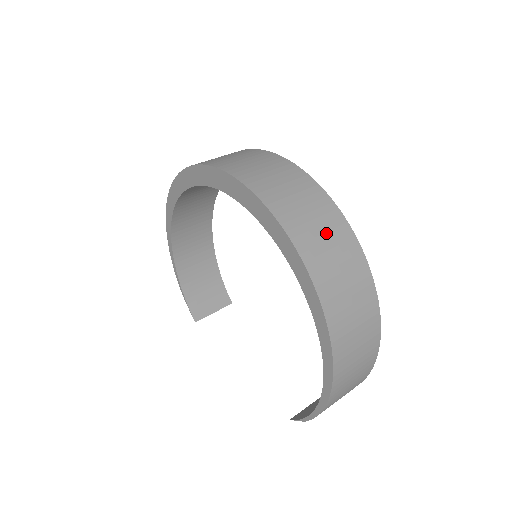
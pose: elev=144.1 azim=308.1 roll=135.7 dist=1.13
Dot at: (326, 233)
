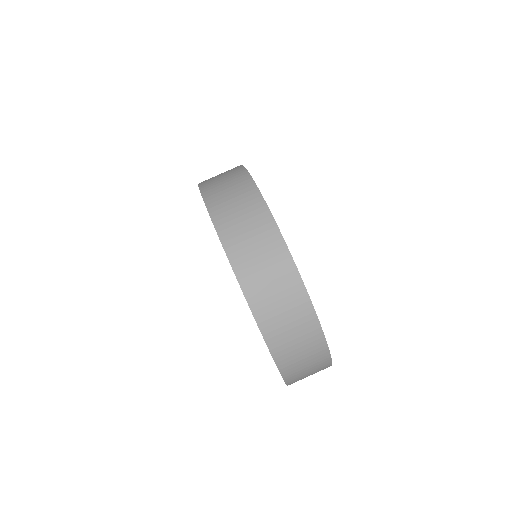
Dot at: (271, 274)
